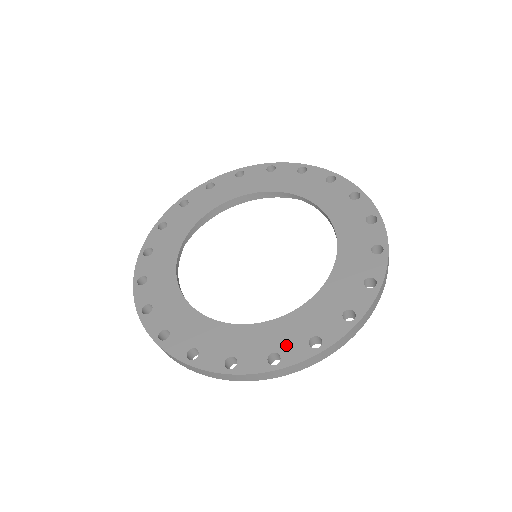
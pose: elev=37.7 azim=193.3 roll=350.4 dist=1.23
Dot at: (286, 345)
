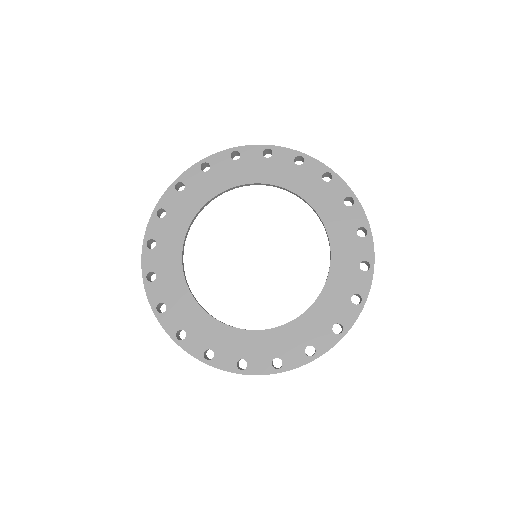
Dot at: (223, 351)
